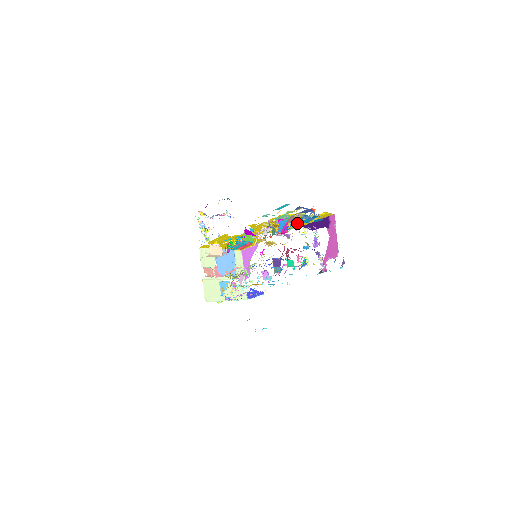
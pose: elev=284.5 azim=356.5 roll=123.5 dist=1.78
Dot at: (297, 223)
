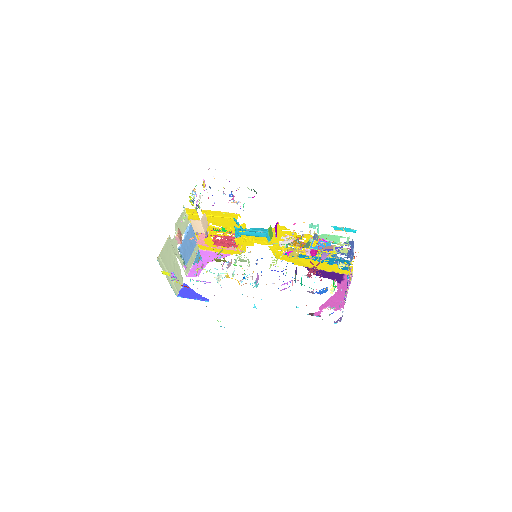
Dot at: occluded
